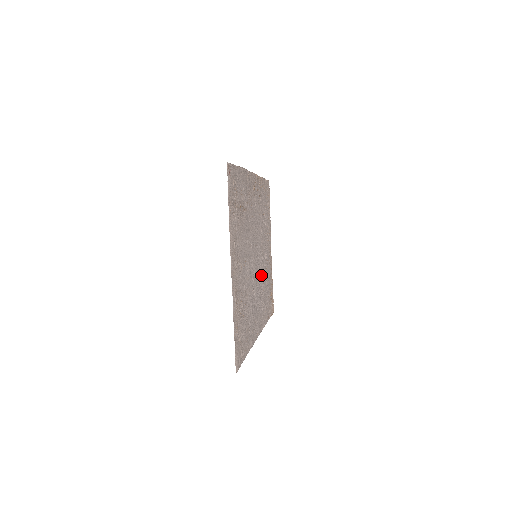
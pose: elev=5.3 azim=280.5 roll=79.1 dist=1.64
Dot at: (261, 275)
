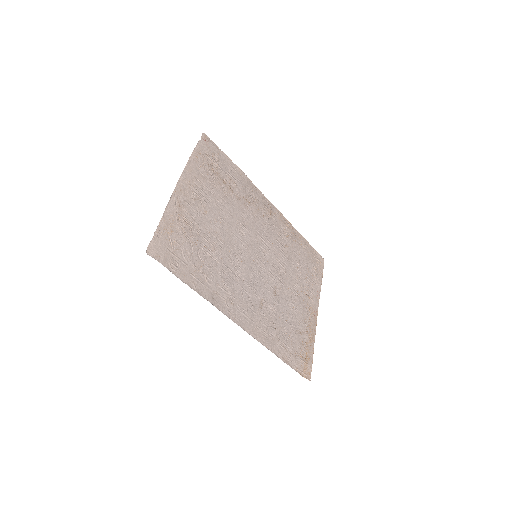
Dot at: (270, 291)
